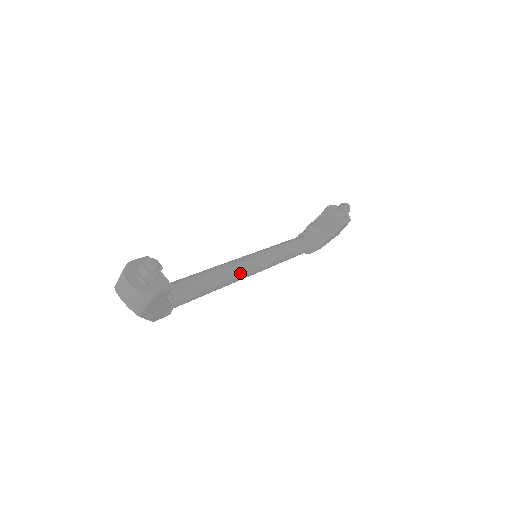
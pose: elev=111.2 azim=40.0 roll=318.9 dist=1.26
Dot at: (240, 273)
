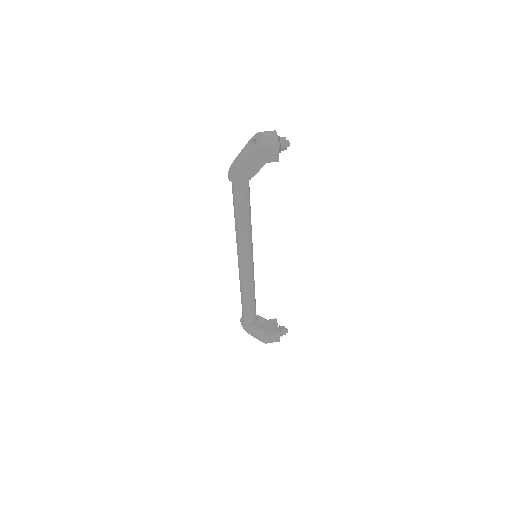
Dot at: (250, 243)
